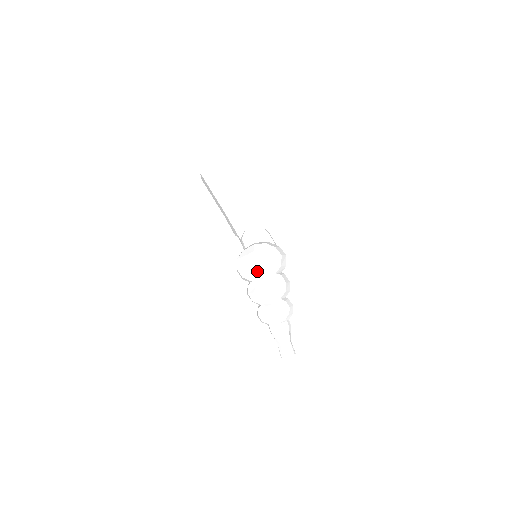
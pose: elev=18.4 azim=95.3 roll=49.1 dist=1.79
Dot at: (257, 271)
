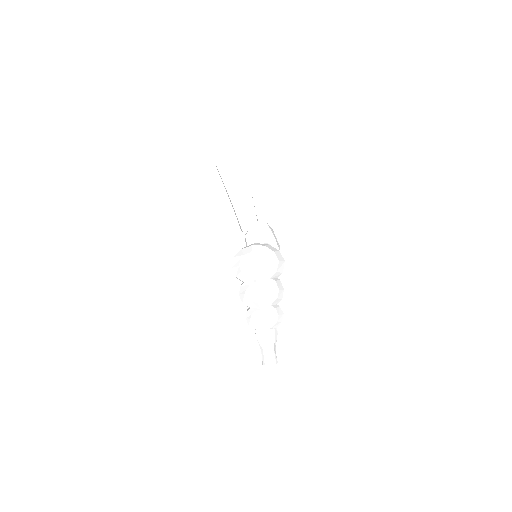
Dot at: (251, 273)
